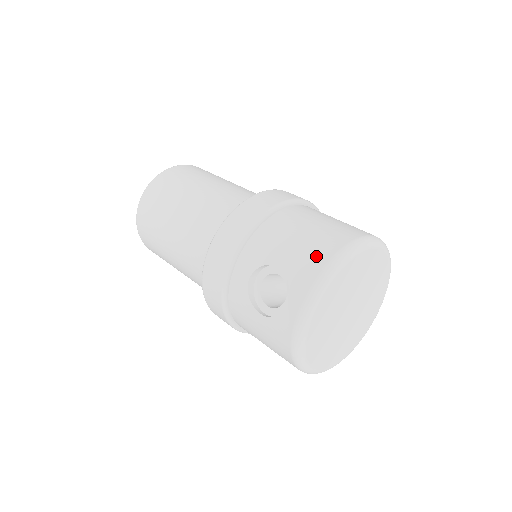
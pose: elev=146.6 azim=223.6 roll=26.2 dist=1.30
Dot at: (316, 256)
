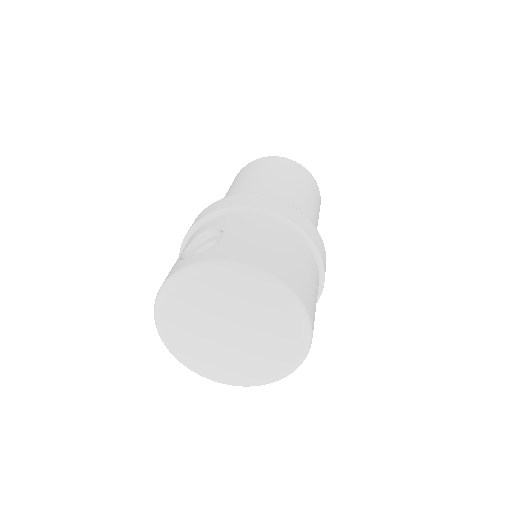
Dot at: (244, 254)
